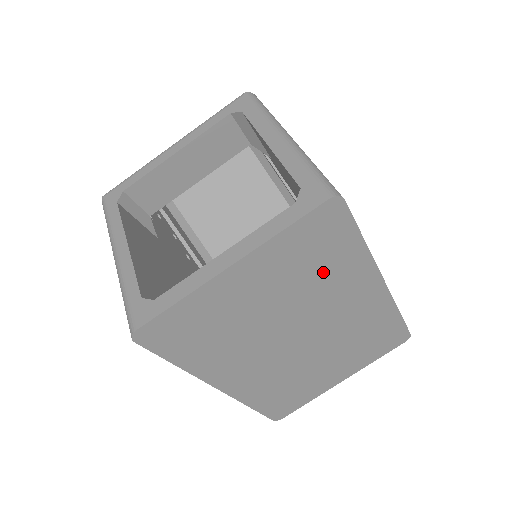
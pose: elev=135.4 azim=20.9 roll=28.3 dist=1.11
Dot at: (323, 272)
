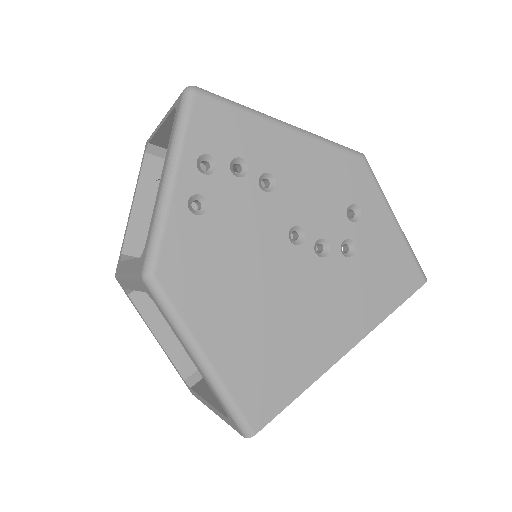
Dot at: occluded
